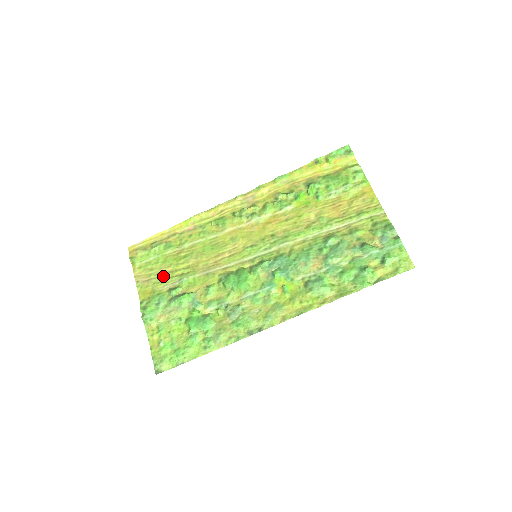
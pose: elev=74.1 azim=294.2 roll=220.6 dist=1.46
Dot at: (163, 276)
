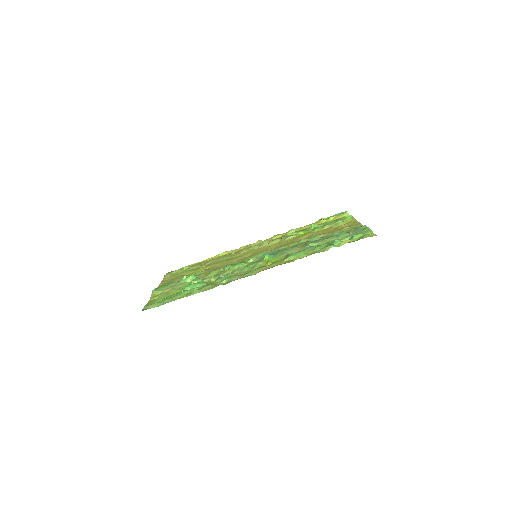
Dot at: (182, 276)
